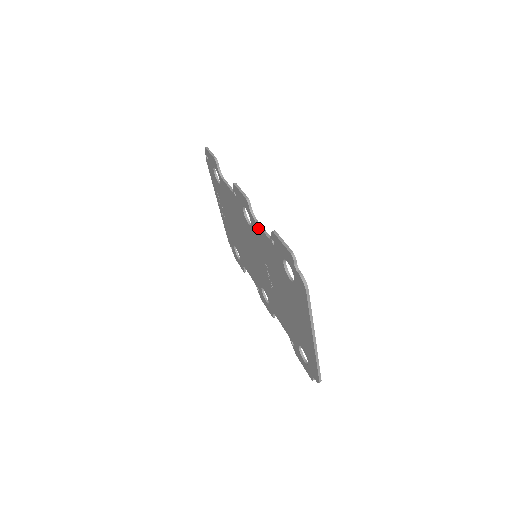
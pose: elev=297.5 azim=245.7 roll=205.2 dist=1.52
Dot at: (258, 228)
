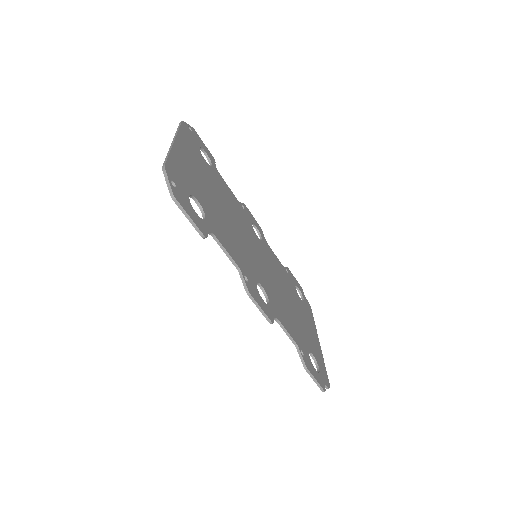
Dot at: (279, 323)
